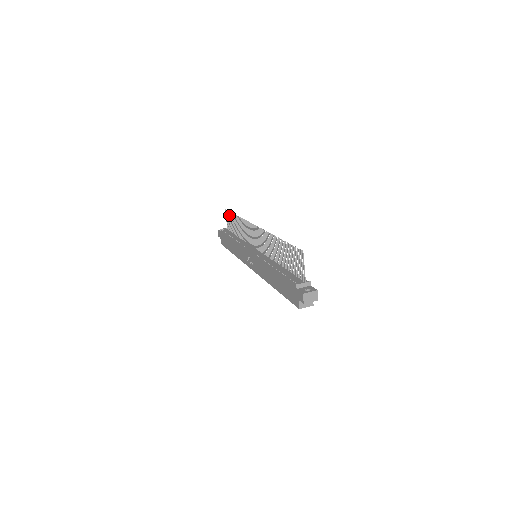
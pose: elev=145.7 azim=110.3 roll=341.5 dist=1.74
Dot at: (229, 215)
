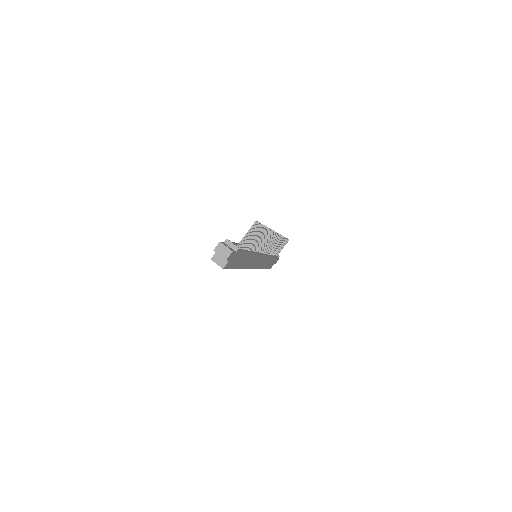
Dot at: (285, 242)
